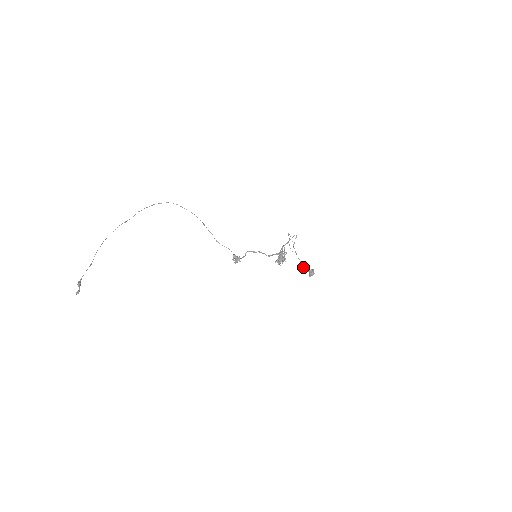
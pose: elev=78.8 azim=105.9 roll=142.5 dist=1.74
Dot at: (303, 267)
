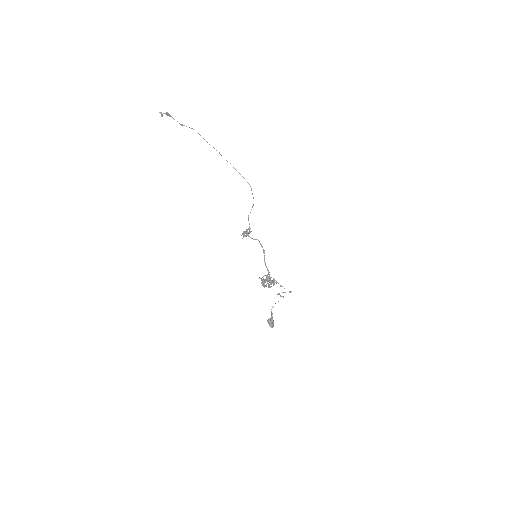
Dot at: (271, 309)
